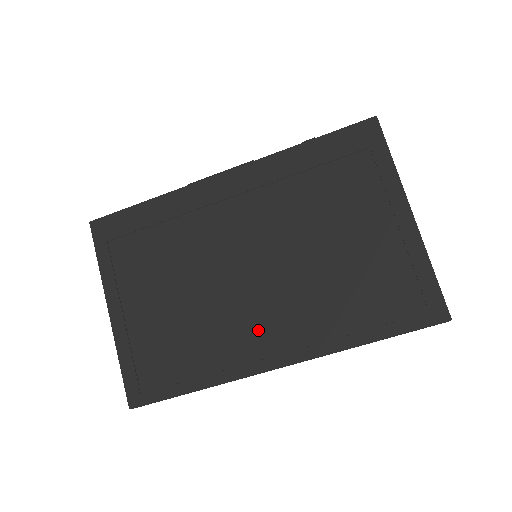
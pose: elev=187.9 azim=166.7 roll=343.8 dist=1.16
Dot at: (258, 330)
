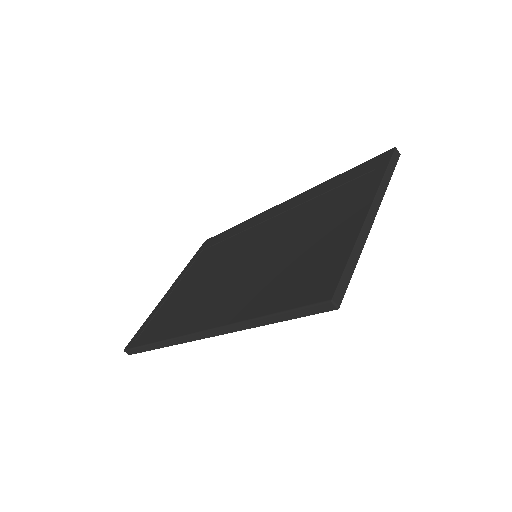
Dot at: (213, 304)
